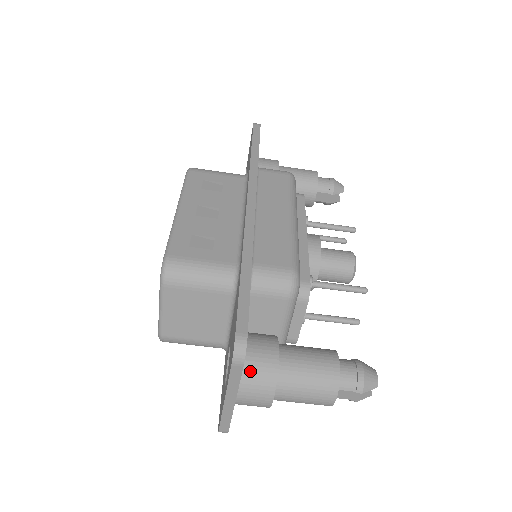
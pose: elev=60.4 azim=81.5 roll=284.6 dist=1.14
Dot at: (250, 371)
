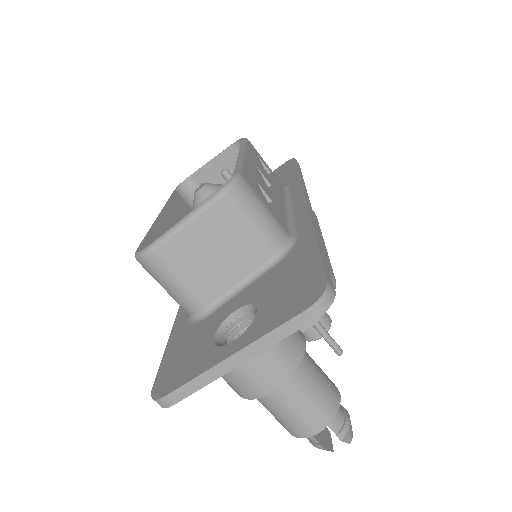
Dot at: occluded
